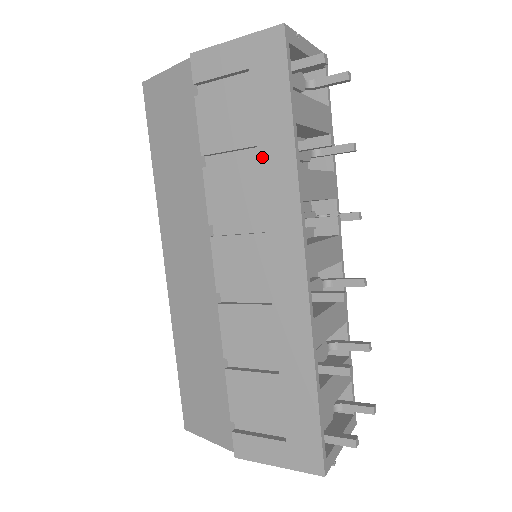
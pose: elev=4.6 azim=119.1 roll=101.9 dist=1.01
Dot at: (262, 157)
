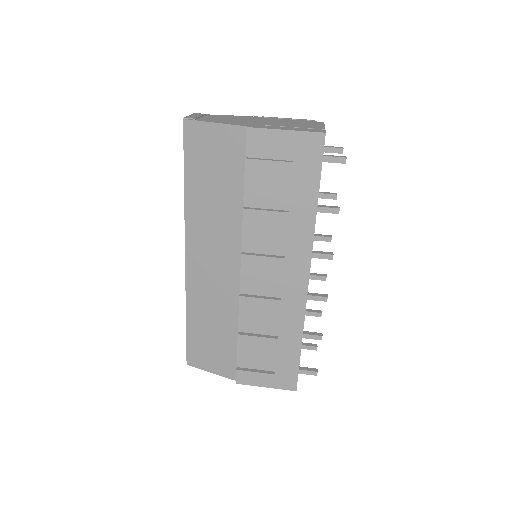
Dot at: (292, 212)
